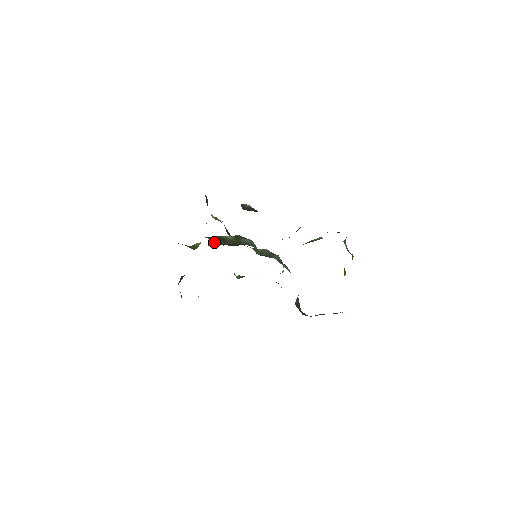
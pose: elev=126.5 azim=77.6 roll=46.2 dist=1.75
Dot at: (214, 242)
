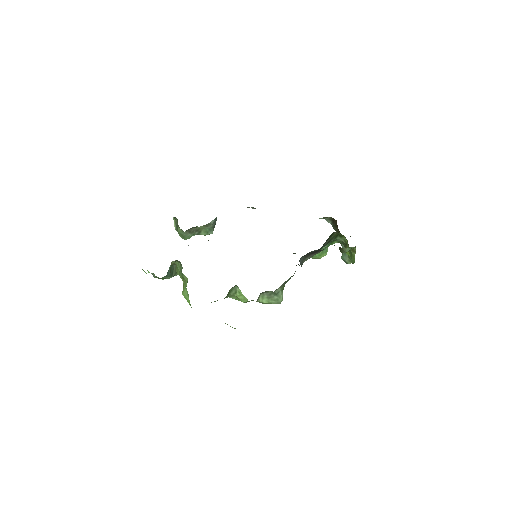
Dot at: occluded
